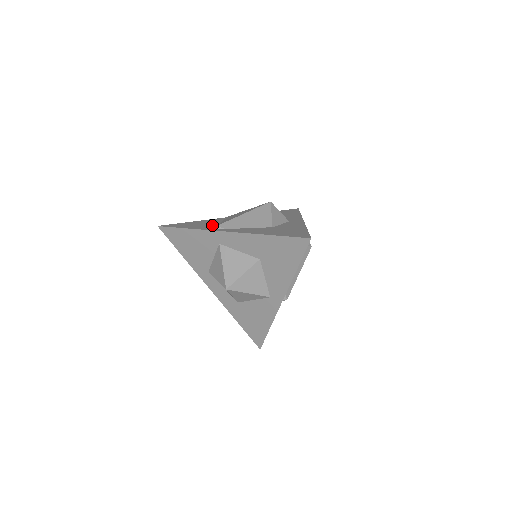
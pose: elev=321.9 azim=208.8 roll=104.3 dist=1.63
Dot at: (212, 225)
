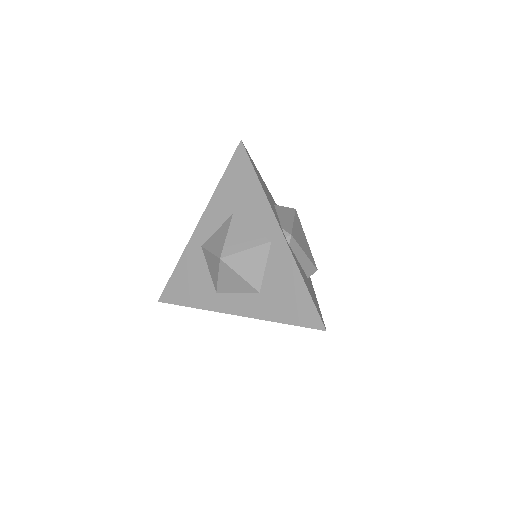
Dot at: occluded
